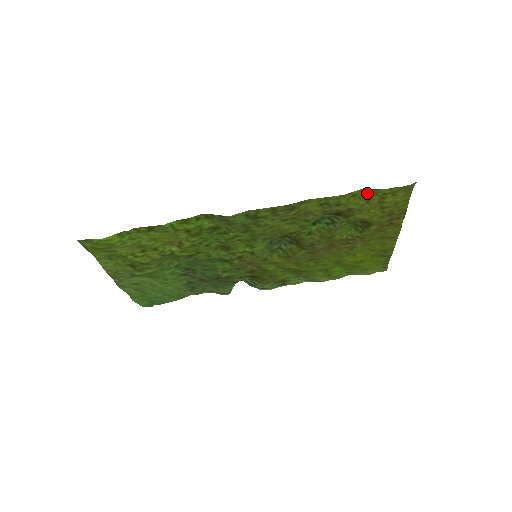
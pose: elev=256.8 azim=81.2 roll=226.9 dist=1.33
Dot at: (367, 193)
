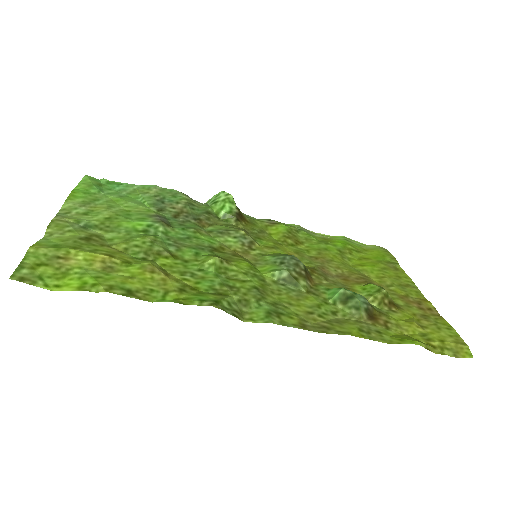
Dot at: (417, 340)
